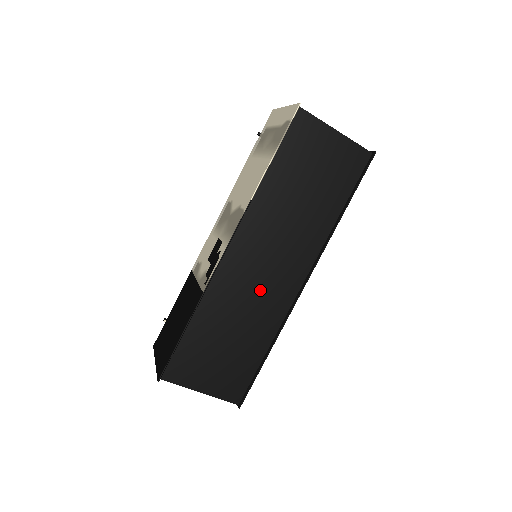
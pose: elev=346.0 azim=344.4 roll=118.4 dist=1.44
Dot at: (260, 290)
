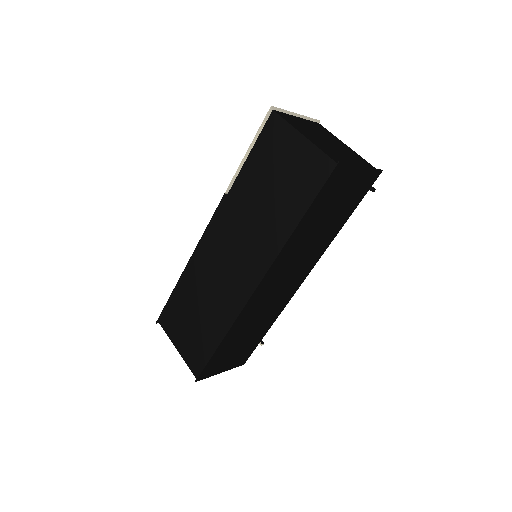
Dot at: (223, 280)
